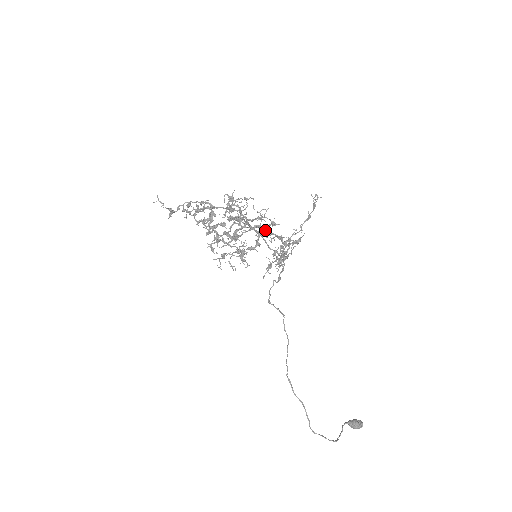
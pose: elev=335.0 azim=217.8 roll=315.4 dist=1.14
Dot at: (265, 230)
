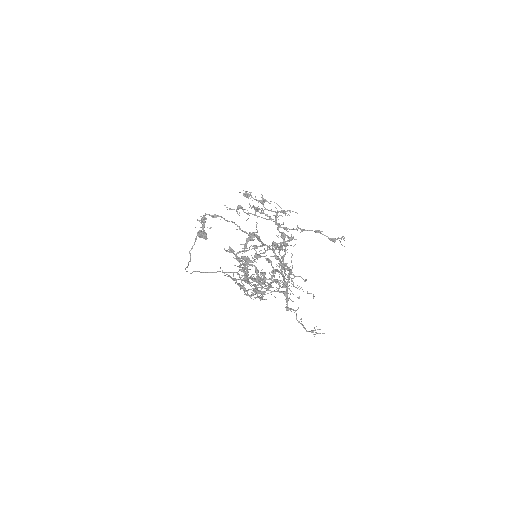
Dot at: occluded
